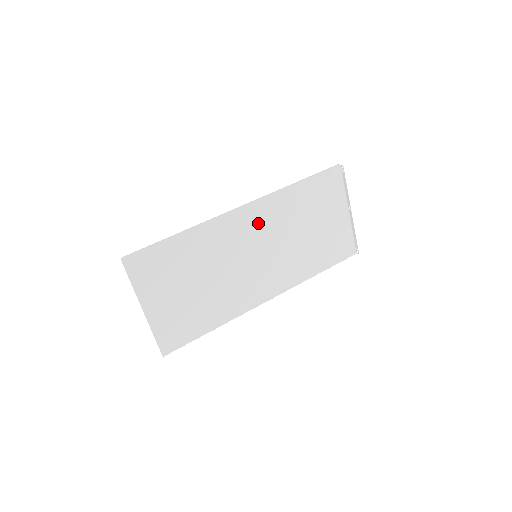
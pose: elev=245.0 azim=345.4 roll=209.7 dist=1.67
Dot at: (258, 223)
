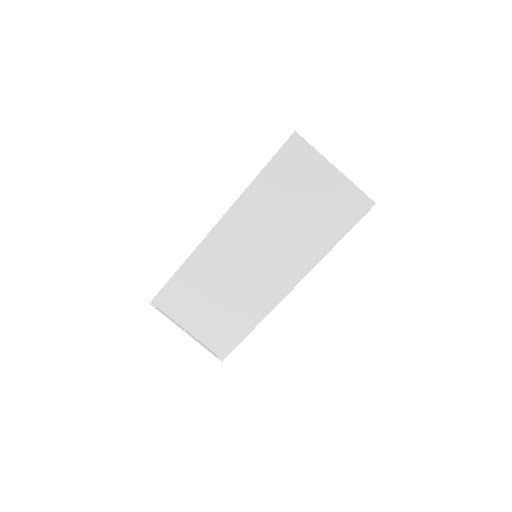
Dot at: (240, 228)
